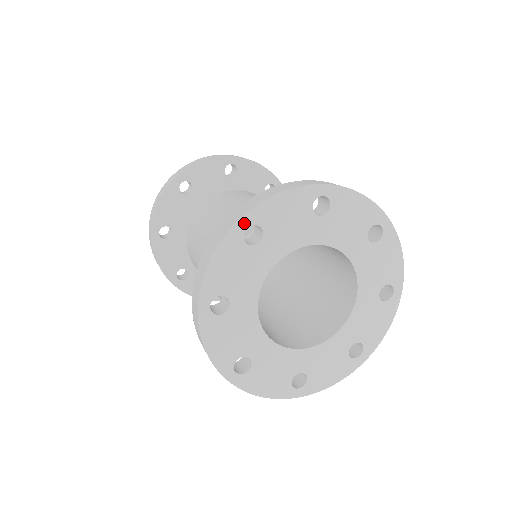
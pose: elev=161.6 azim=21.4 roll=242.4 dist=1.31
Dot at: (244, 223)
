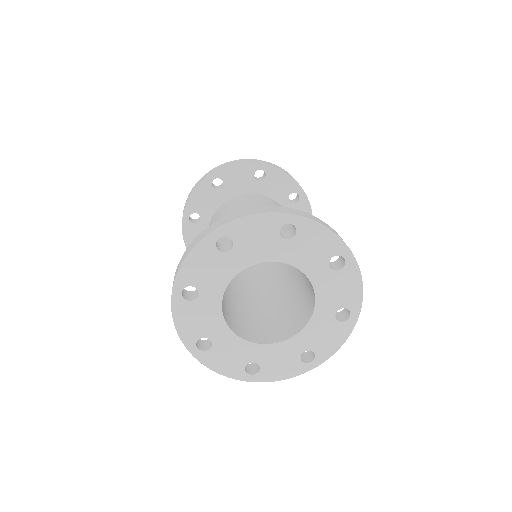
Dot at: (177, 291)
